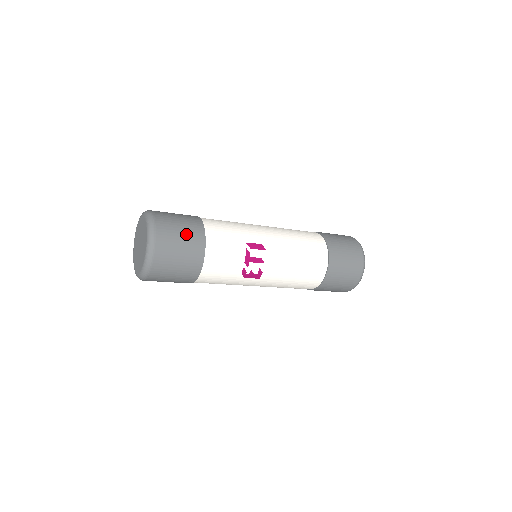
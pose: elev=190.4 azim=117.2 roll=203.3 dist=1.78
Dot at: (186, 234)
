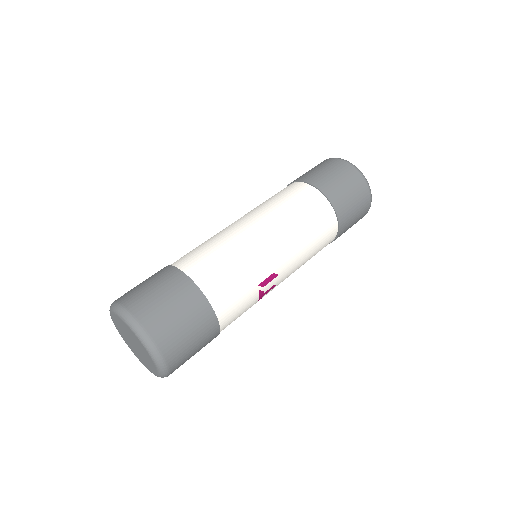
Dot at: (196, 333)
